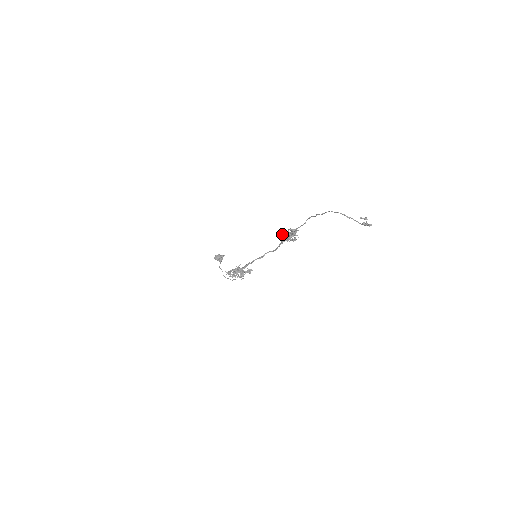
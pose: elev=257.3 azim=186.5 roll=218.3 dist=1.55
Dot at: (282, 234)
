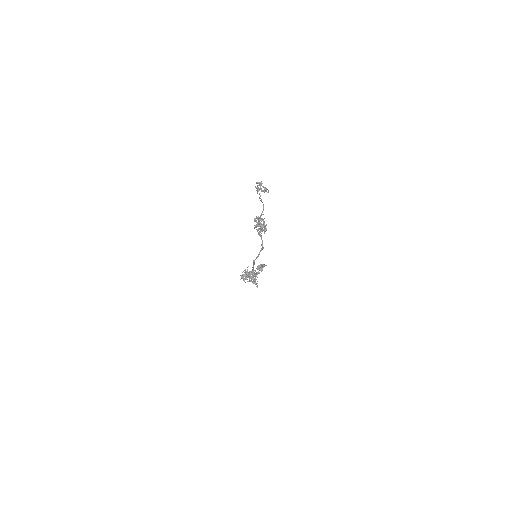
Dot at: (254, 225)
